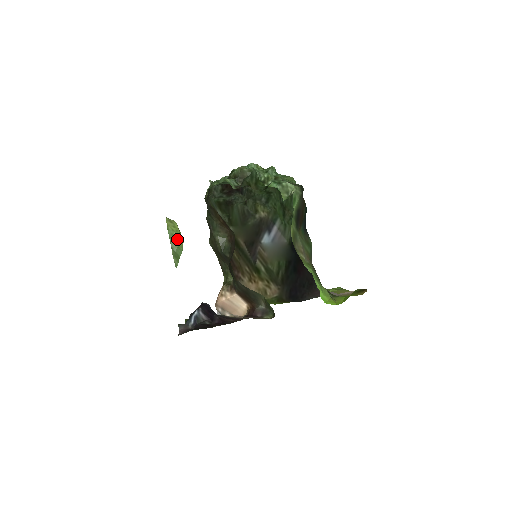
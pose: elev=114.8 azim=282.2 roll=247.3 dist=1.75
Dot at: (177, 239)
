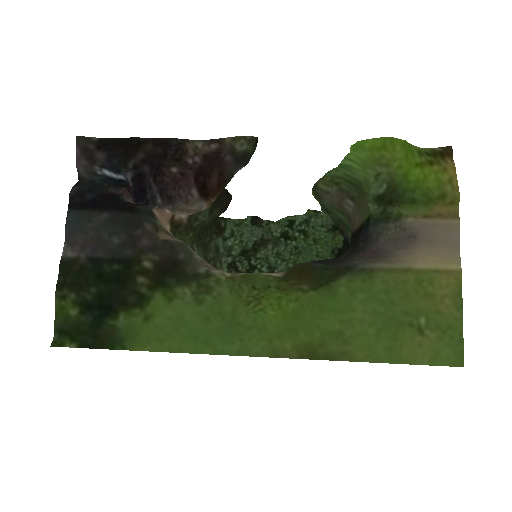
Dot at: occluded
